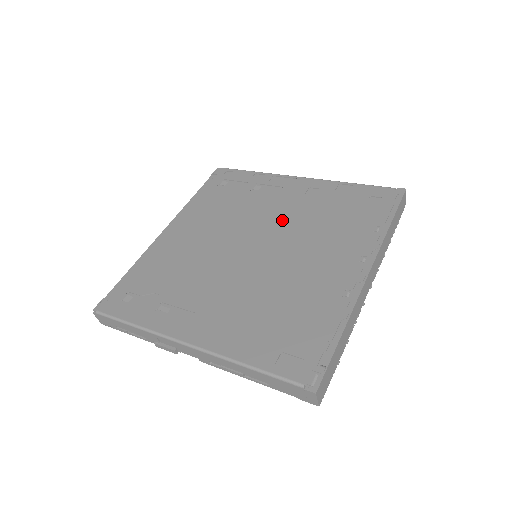
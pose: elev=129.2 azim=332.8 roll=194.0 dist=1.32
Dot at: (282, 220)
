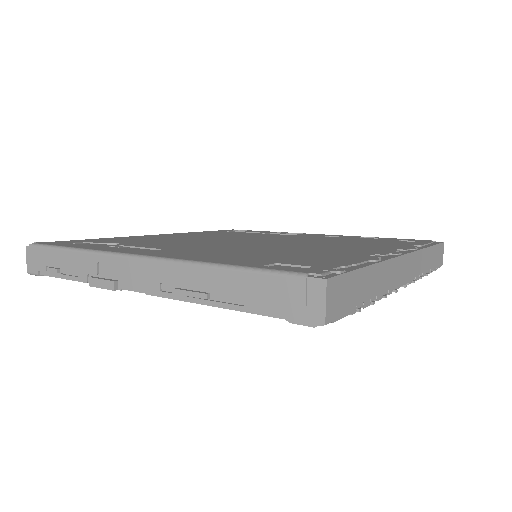
Dot at: (295, 239)
